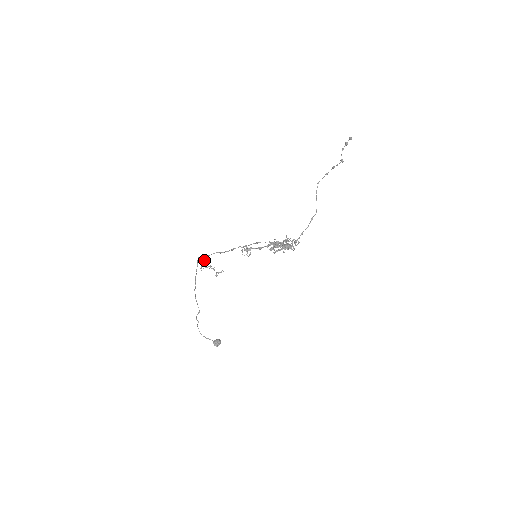
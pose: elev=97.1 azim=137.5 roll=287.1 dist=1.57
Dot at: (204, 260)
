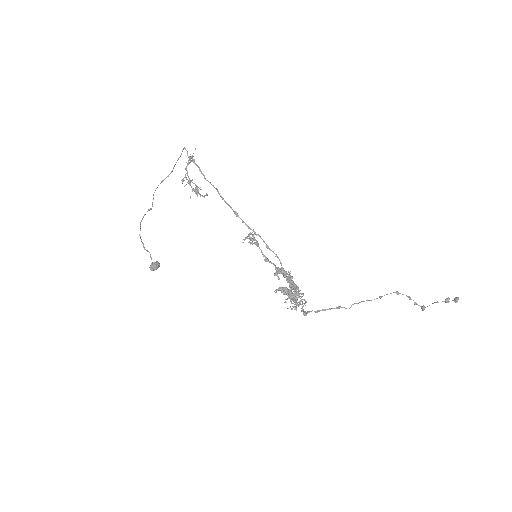
Dot at: (192, 157)
